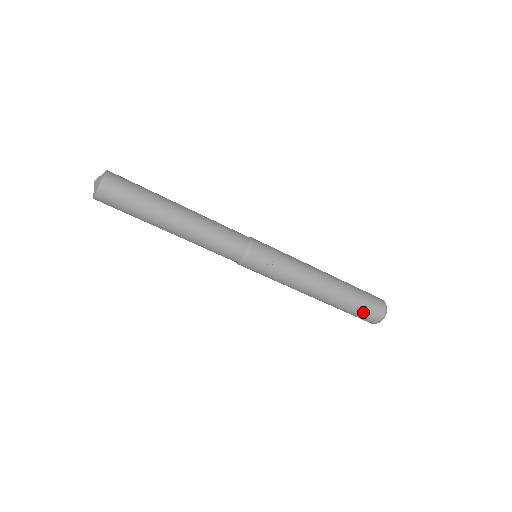
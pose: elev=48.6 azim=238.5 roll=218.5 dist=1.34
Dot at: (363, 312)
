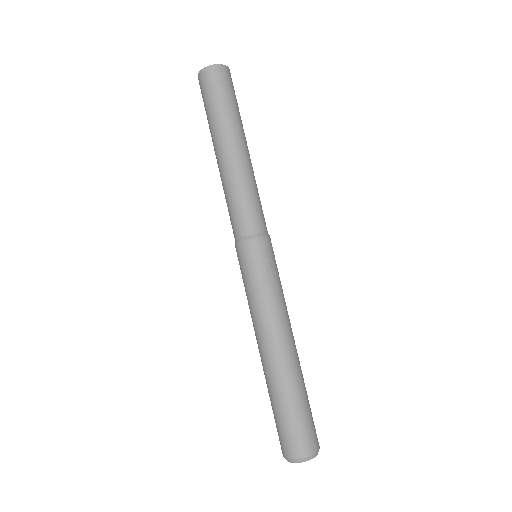
Dot at: (296, 424)
